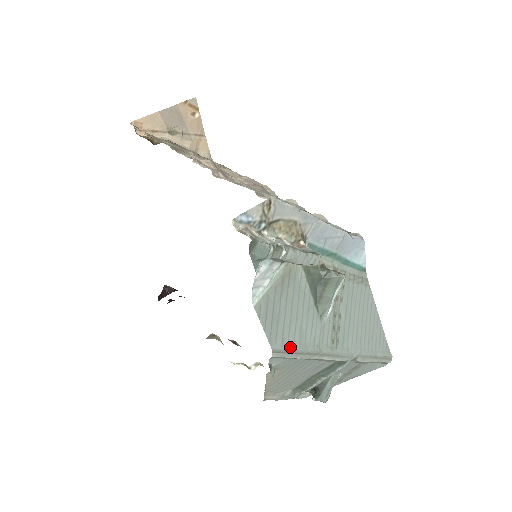
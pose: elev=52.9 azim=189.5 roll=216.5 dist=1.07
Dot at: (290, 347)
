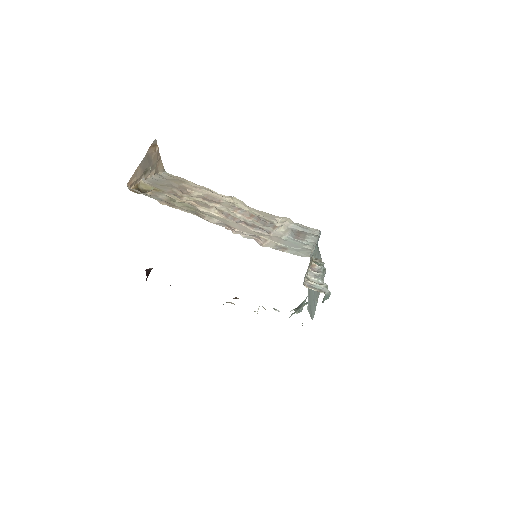
Dot at: (314, 313)
